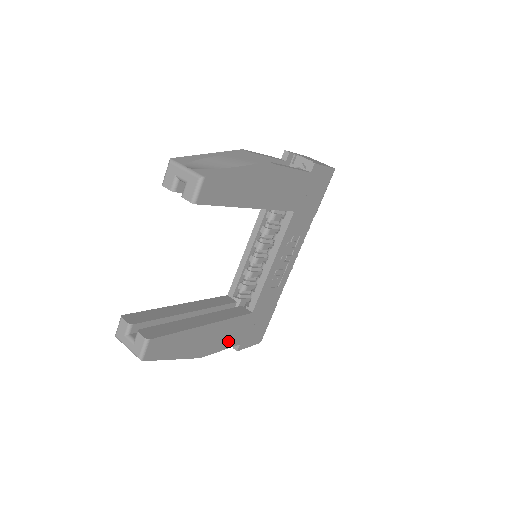
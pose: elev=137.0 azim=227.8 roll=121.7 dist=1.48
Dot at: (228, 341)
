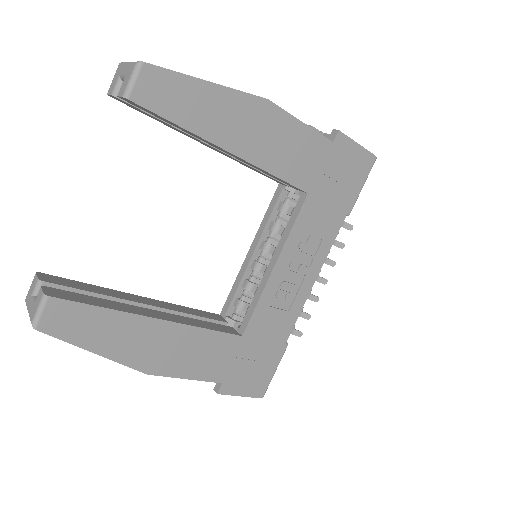
Dot at: (199, 367)
